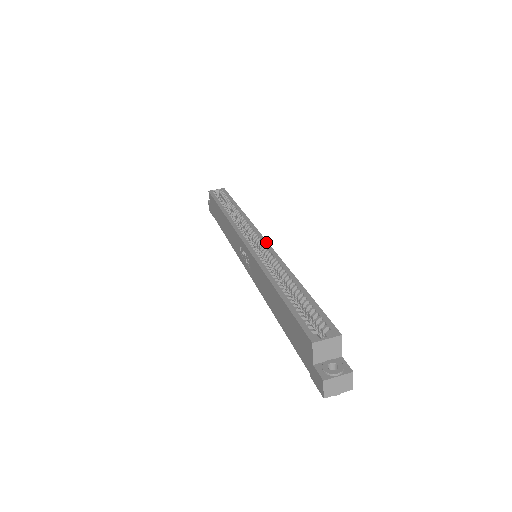
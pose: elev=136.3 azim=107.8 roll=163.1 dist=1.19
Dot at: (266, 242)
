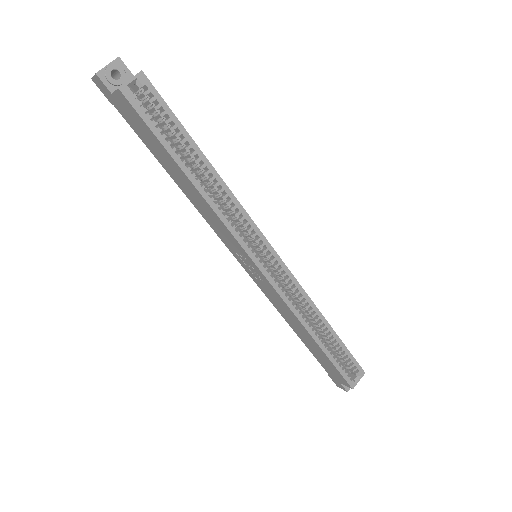
Dot at: (282, 263)
